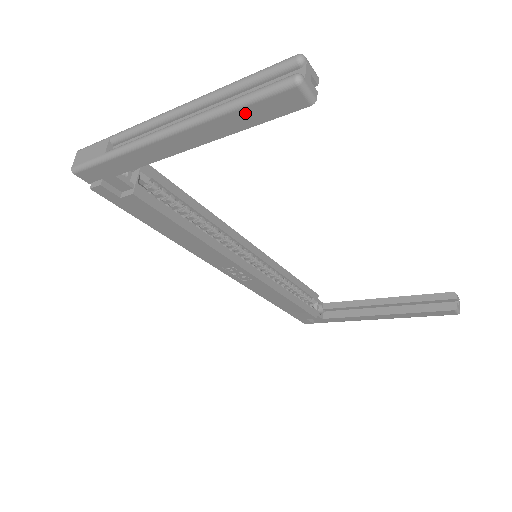
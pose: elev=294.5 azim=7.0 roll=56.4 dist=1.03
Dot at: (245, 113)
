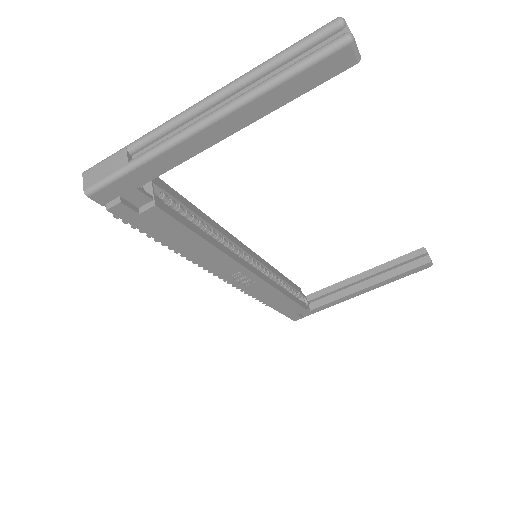
Dot at: (294, 83)
